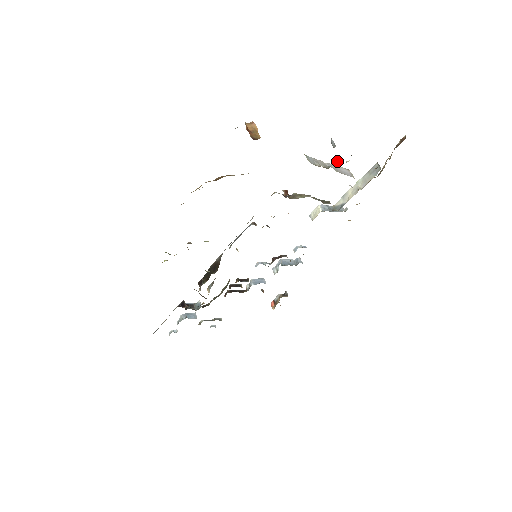
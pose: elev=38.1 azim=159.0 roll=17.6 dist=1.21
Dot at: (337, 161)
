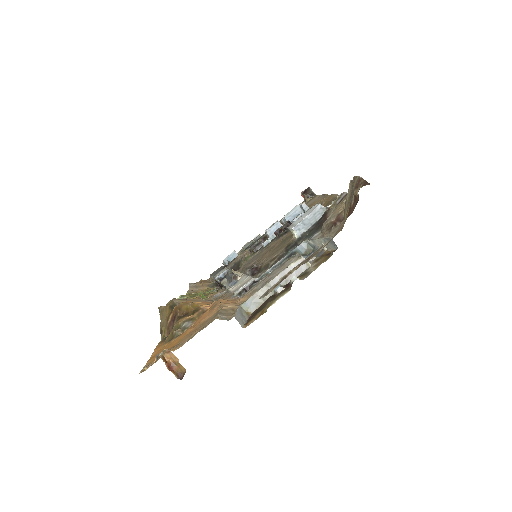
Dot at: (279, 288)
